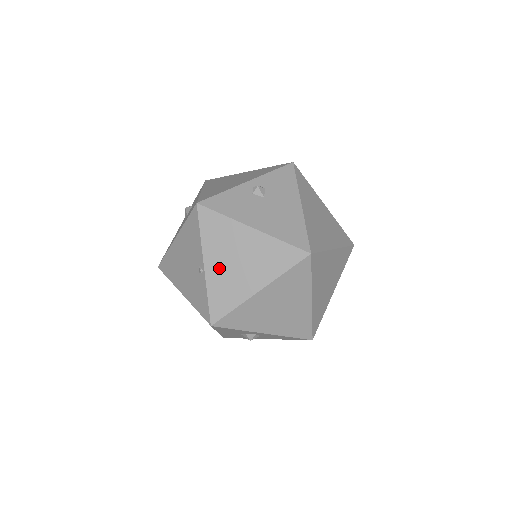
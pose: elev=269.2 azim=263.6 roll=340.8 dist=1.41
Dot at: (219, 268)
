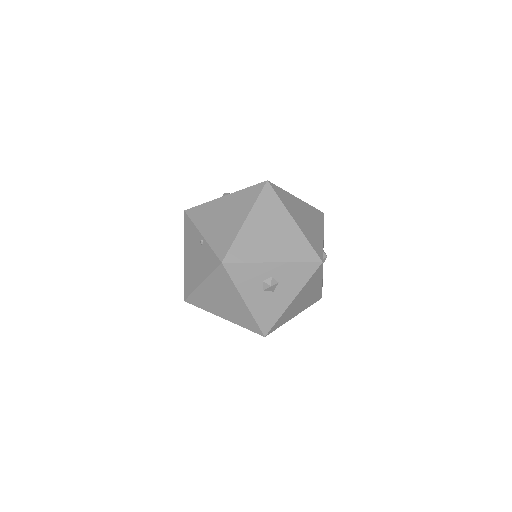
Dot at: (212, 229)
